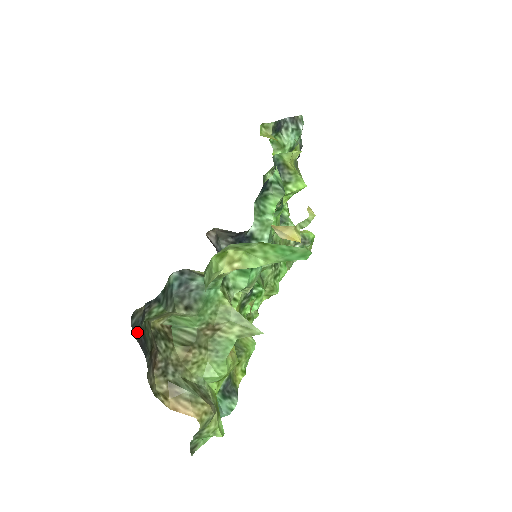
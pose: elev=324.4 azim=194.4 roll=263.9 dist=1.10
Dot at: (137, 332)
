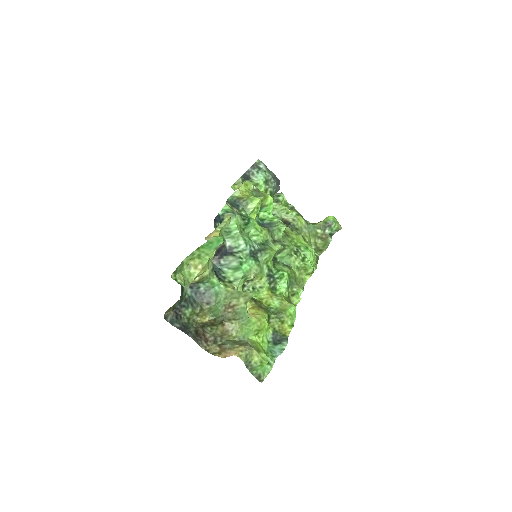
Dot at: (177, 325)
